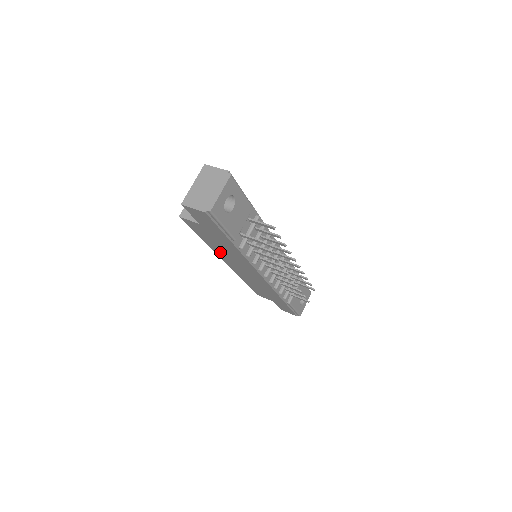
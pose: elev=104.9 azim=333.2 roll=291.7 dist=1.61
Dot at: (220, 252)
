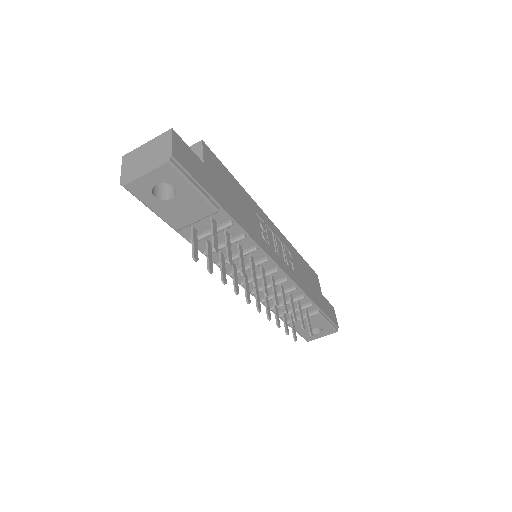
Dot at: occluded
